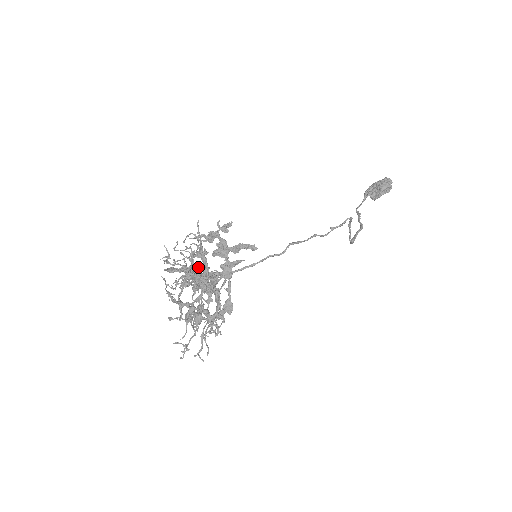
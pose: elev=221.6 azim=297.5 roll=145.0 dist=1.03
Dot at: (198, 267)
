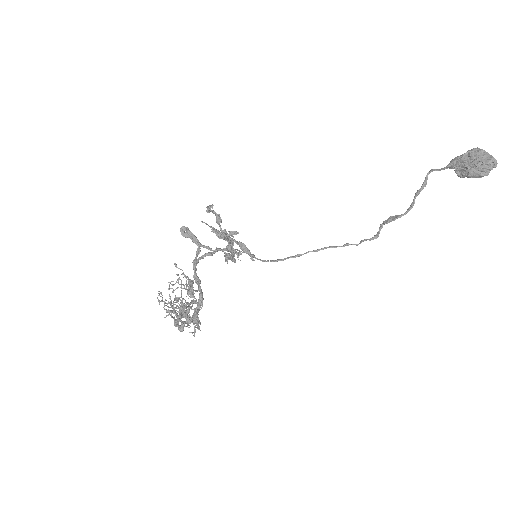
Dot at: occluded
